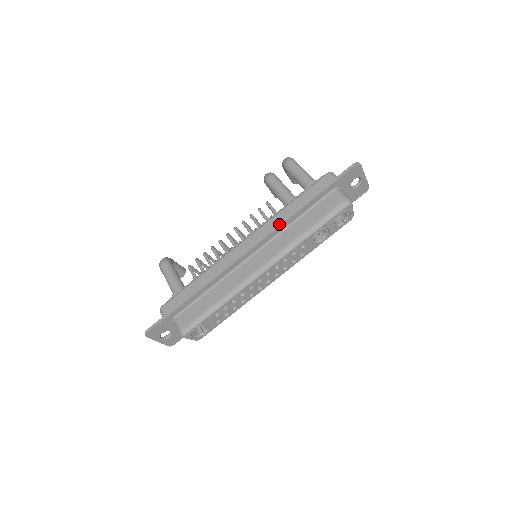
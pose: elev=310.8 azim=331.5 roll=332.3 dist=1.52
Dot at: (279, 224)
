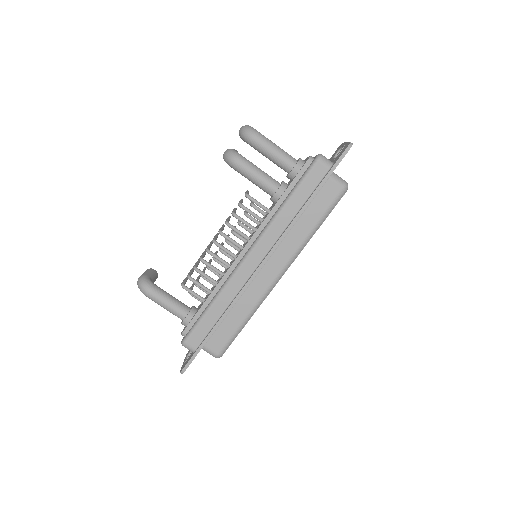
Dot at: (286, 232)
